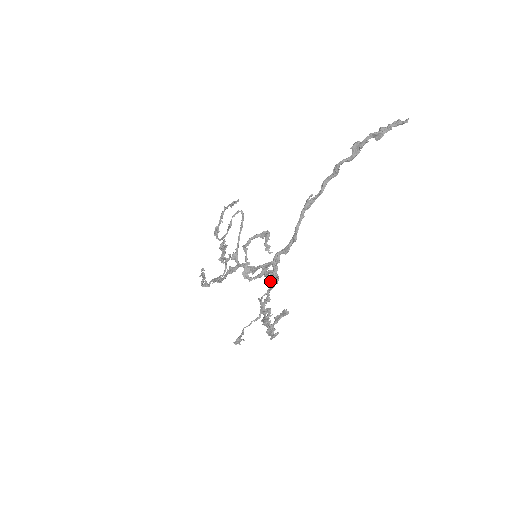
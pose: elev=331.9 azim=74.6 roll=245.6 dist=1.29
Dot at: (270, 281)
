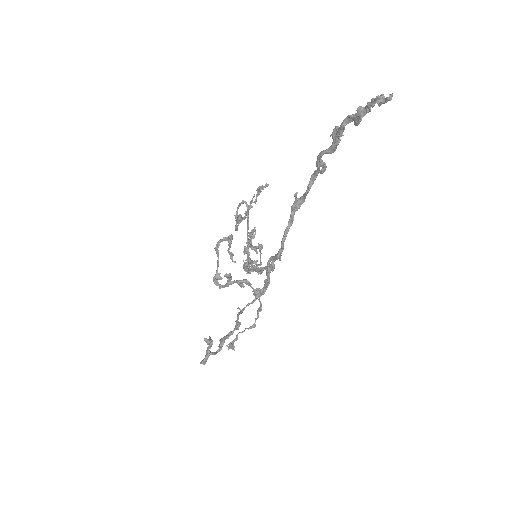
Dot at: (255, 290)
